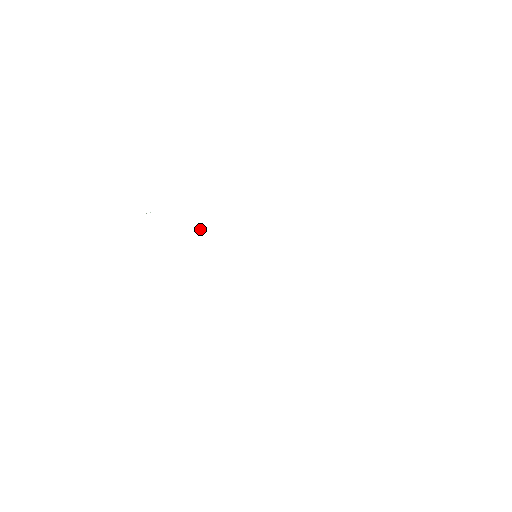
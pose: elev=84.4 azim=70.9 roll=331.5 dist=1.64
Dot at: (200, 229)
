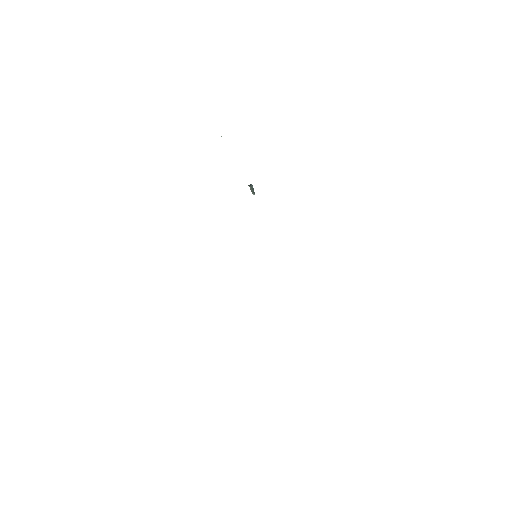
Dot at: (251, 190)
